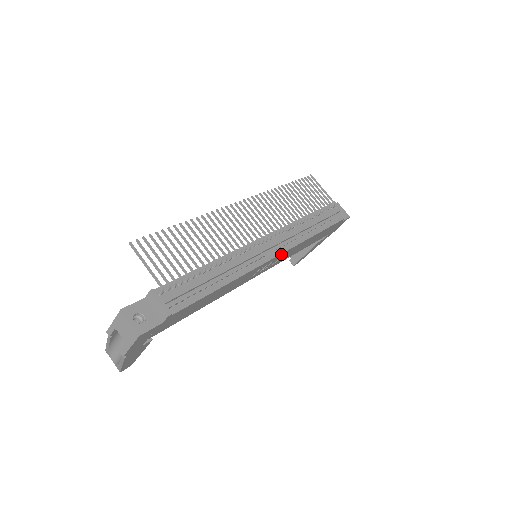
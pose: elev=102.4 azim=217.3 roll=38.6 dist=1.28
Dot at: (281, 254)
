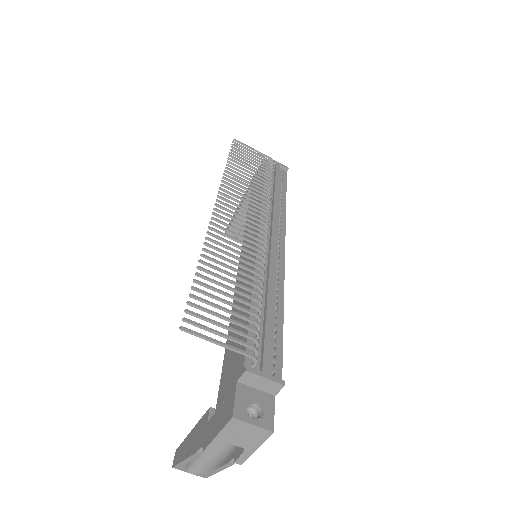
Dot at: (283, 240)
